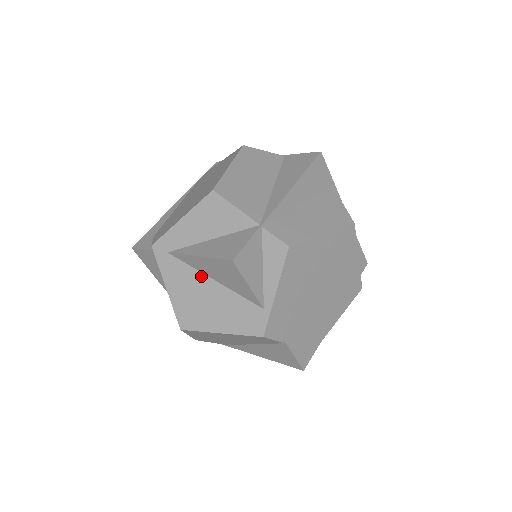
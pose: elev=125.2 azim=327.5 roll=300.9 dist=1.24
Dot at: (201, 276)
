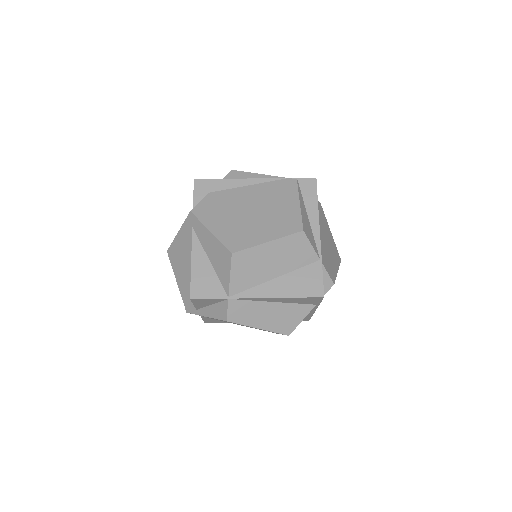
Dot at: occluded
